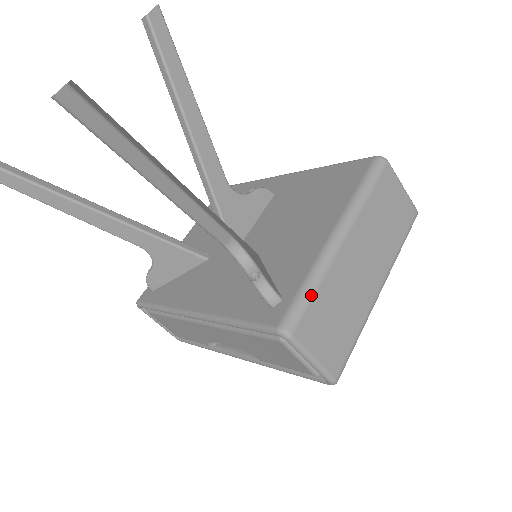
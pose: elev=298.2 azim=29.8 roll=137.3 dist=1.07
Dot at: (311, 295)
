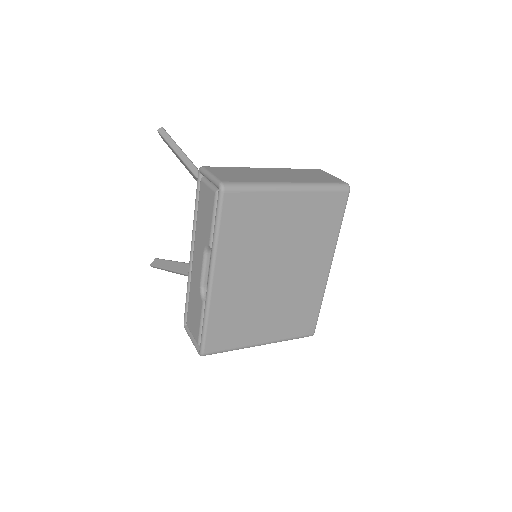
Dot at: (227, 167)
